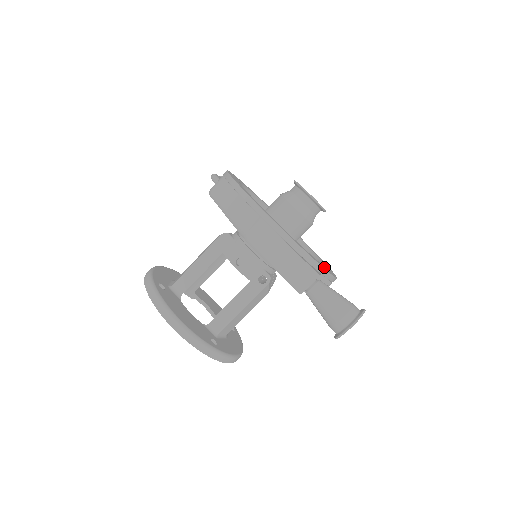
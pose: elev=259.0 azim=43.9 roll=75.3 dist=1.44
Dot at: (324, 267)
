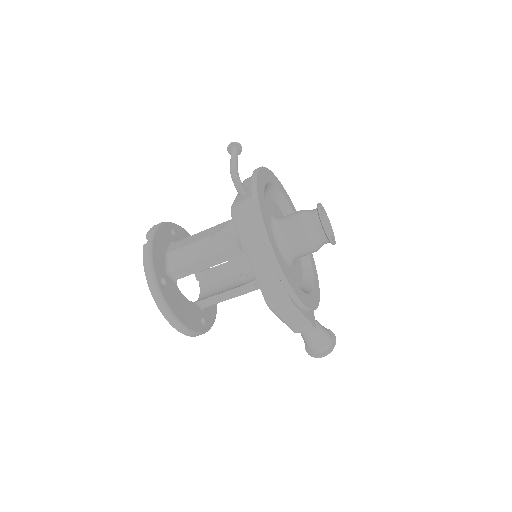
Dot at: (316, 296)
